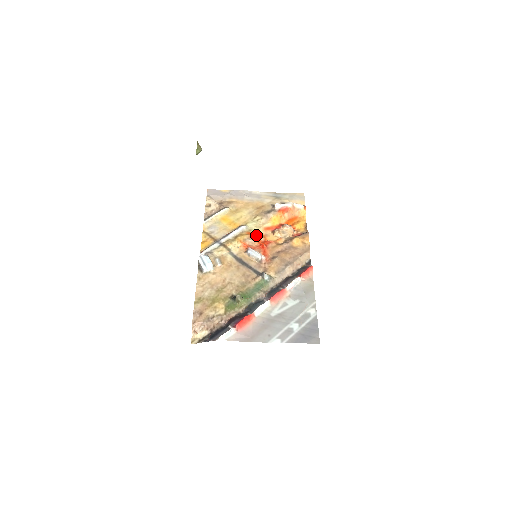
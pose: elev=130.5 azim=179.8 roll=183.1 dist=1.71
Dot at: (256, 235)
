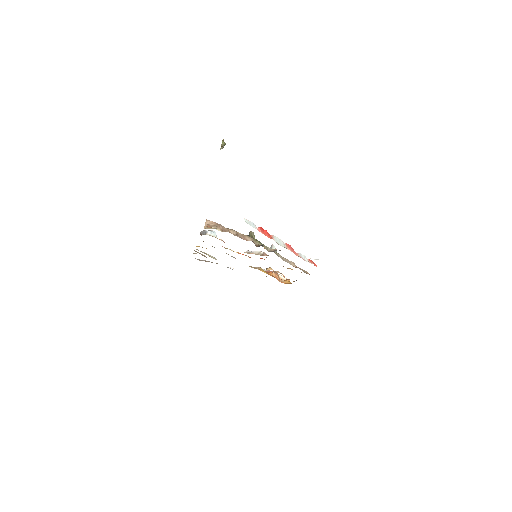
Dot at: occluded
